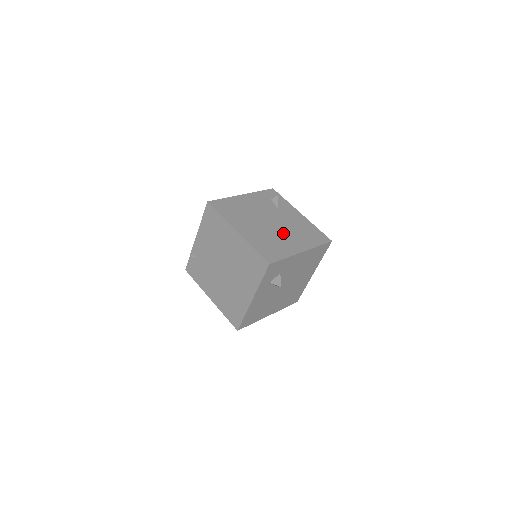
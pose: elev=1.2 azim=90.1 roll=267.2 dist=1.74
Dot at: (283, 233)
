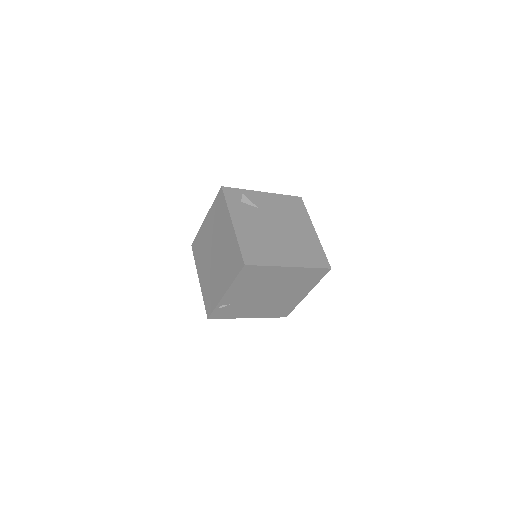
Dot at: (292, 229)
